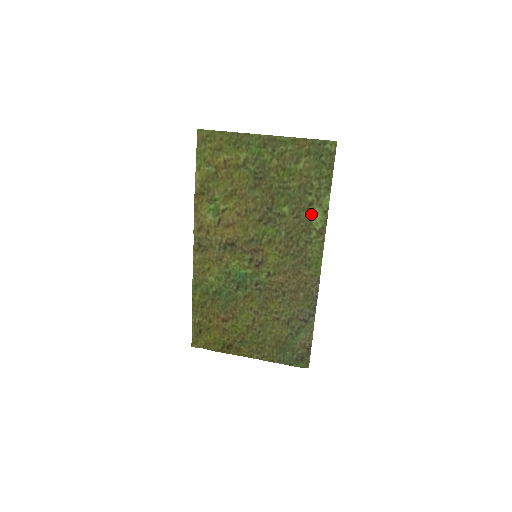
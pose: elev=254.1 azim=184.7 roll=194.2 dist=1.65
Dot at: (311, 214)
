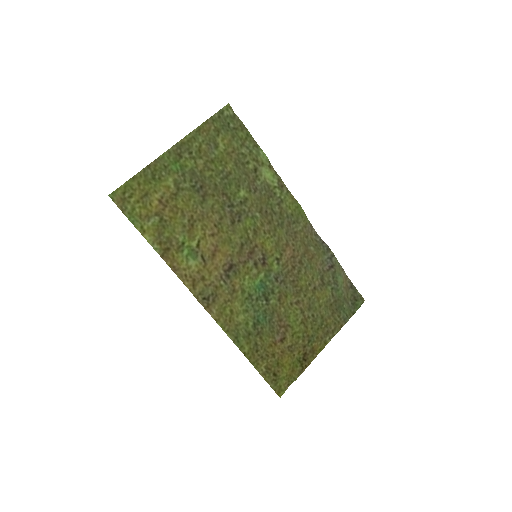
Dot at: (262, 178)
